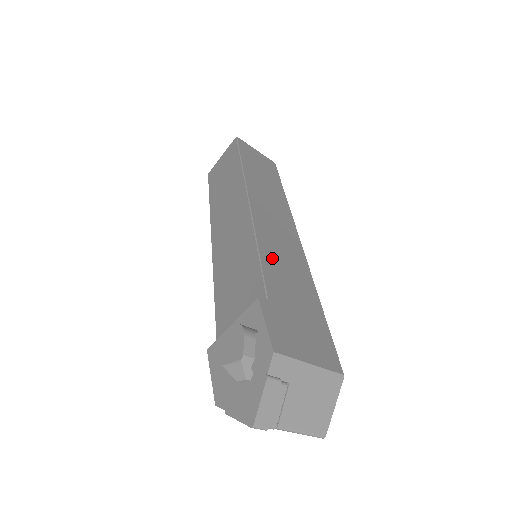
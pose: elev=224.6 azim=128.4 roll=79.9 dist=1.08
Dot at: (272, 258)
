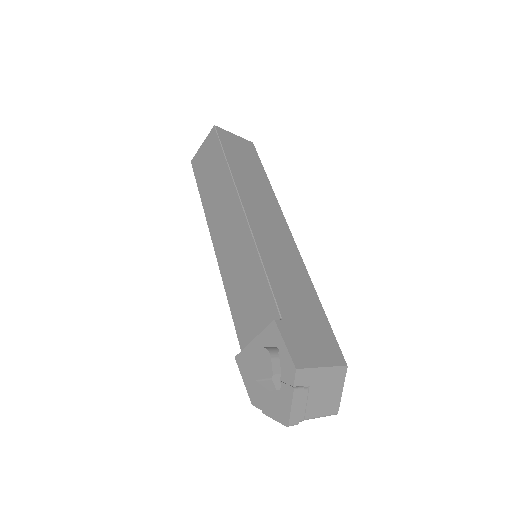
Dot at: (275, 269)
